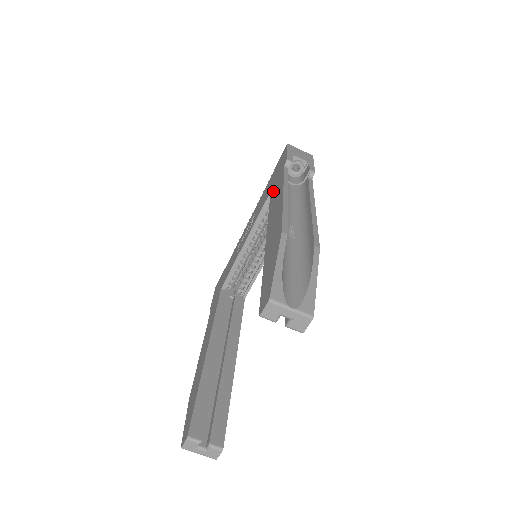
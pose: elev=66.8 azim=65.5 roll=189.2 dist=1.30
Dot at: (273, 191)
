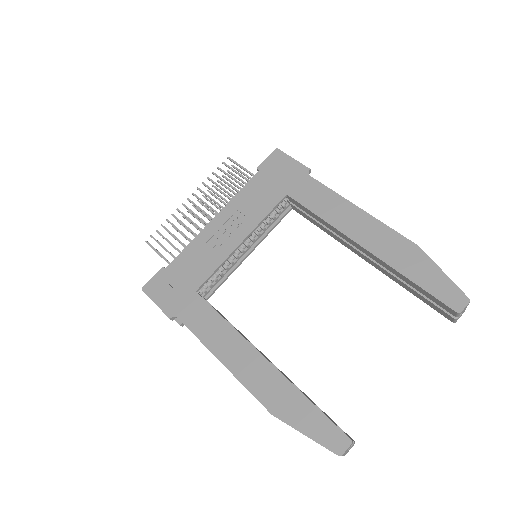
Dot at: (304, 197)
